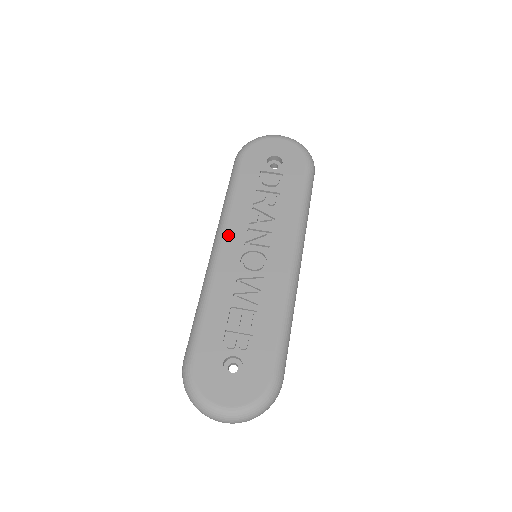
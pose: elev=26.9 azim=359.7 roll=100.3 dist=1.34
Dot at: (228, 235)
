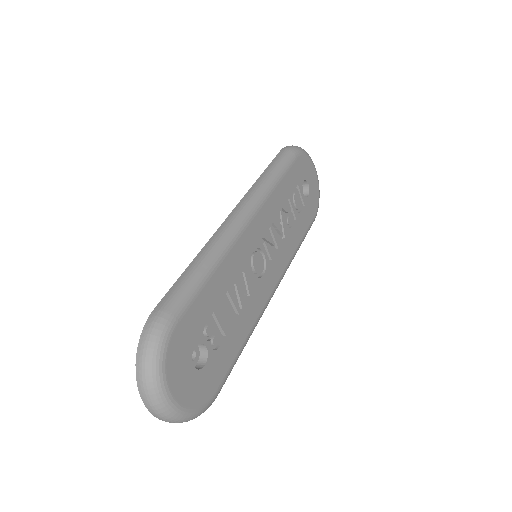
Dot at: (259, 217)
